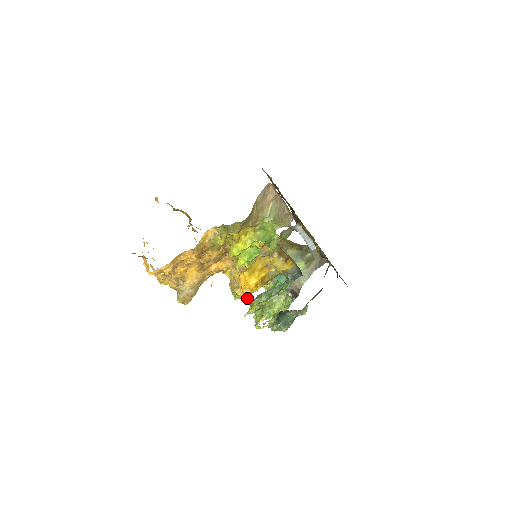
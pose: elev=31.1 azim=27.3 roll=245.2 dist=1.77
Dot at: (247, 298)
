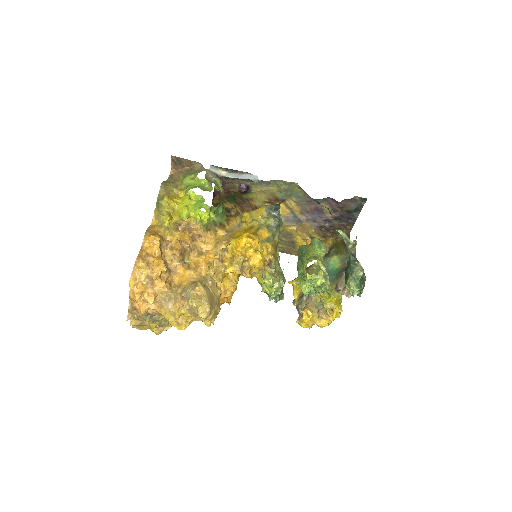
Dot at: (261, 258)
